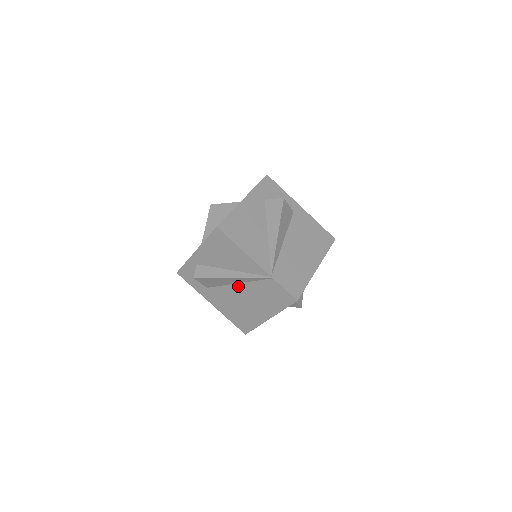
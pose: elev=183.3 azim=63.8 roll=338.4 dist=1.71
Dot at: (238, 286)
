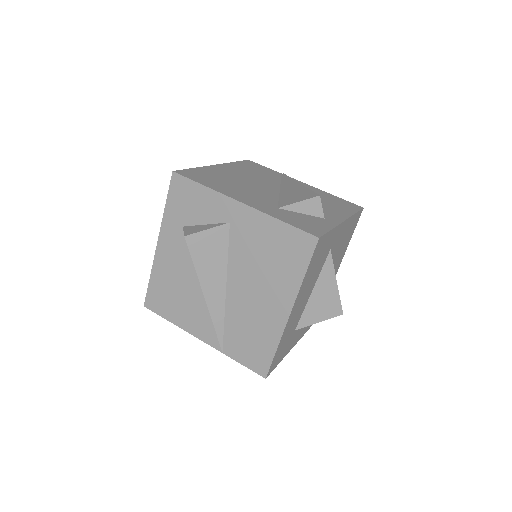
Dot at: occluded
